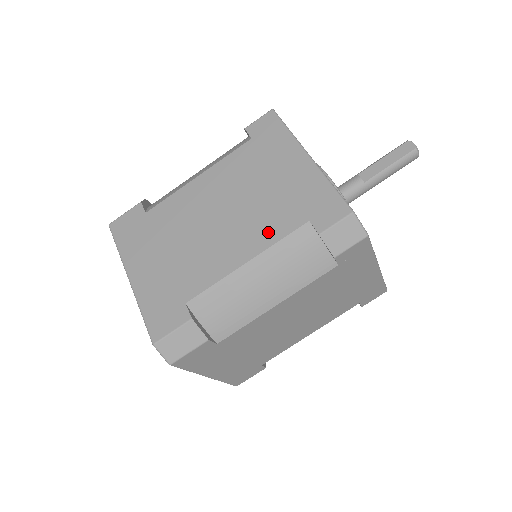
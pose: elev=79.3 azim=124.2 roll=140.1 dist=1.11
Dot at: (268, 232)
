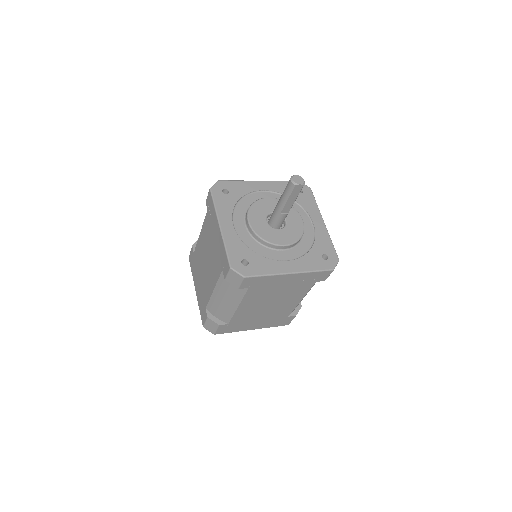
Dot at: (301, 293)
